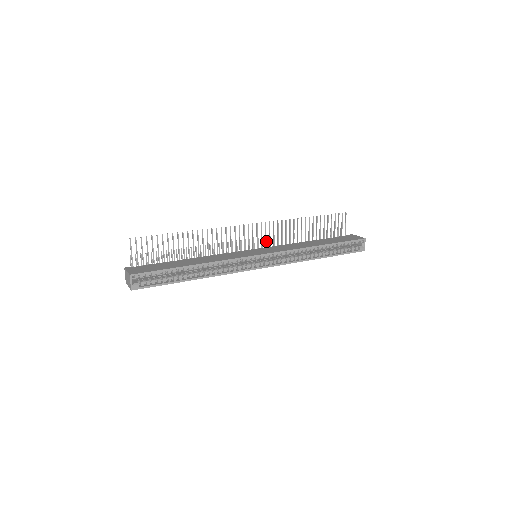
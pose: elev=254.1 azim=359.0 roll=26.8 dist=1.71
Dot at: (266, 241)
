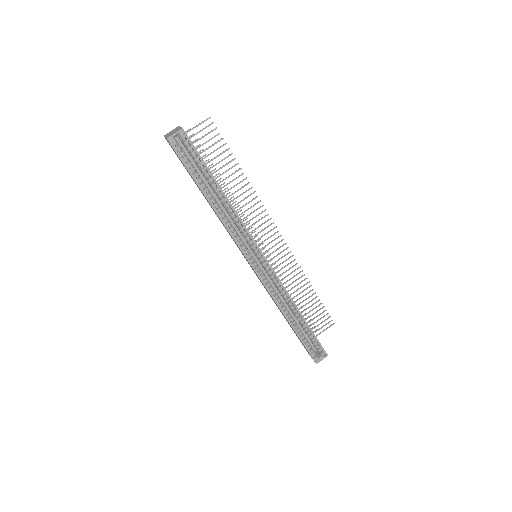
Dot at: occluded
